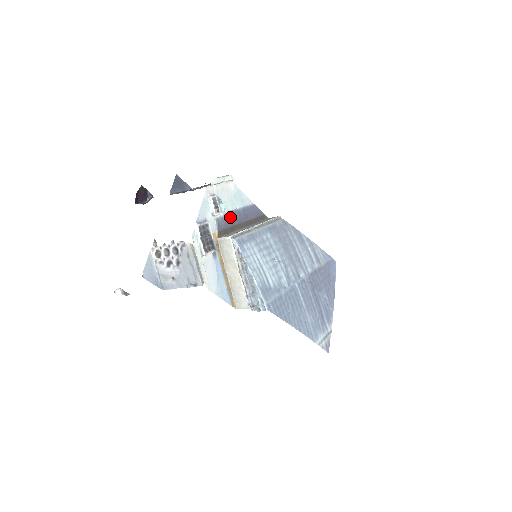
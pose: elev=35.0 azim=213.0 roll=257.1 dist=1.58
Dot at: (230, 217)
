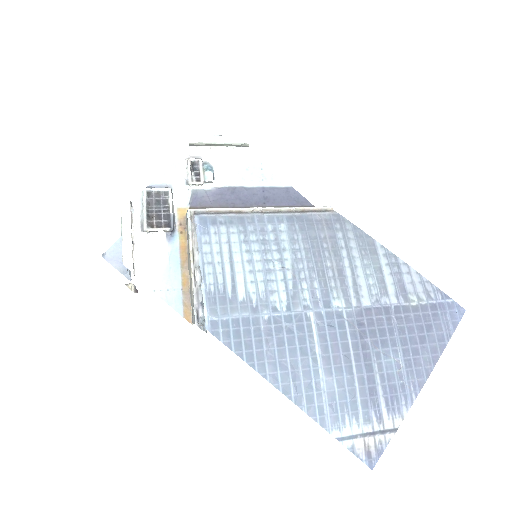
Dot at: (227, 194)
